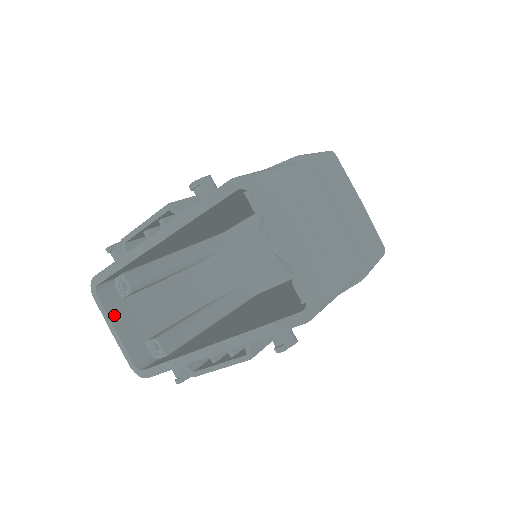
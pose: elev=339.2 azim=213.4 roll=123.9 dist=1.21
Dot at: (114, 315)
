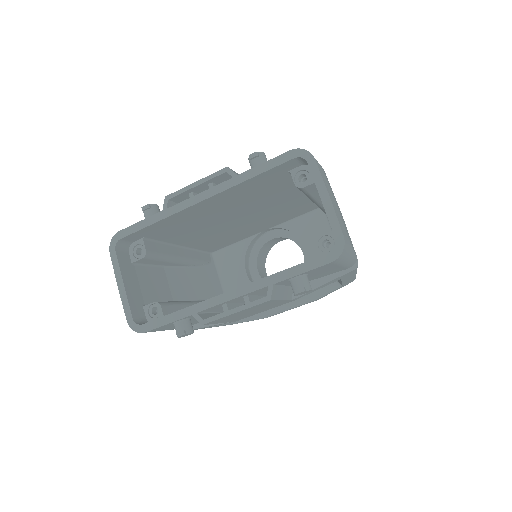
Dot at: (124, 272)
